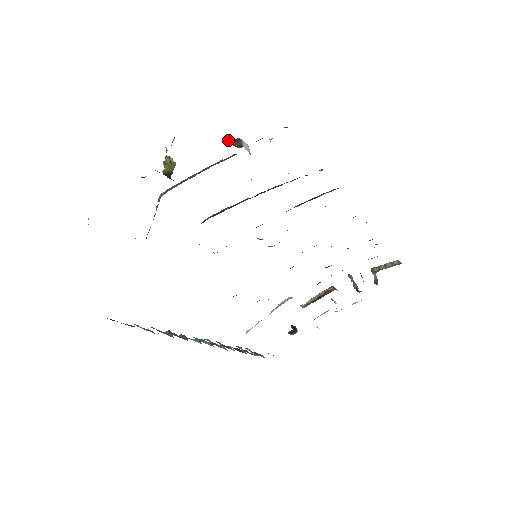
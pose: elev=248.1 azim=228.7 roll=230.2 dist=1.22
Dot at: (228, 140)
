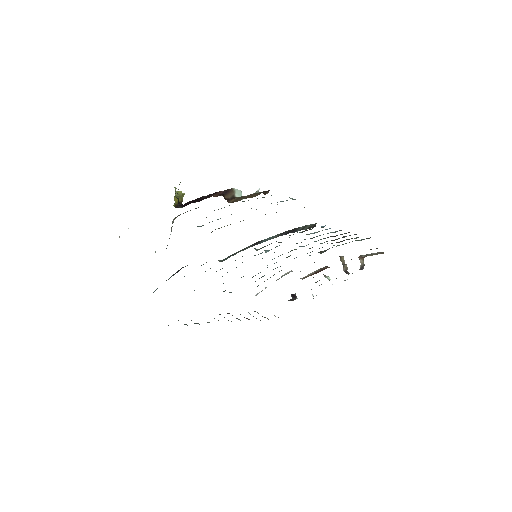
Dot at: (222, 193)
